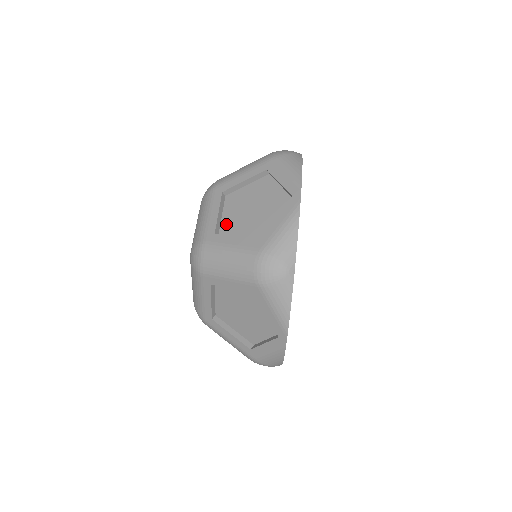
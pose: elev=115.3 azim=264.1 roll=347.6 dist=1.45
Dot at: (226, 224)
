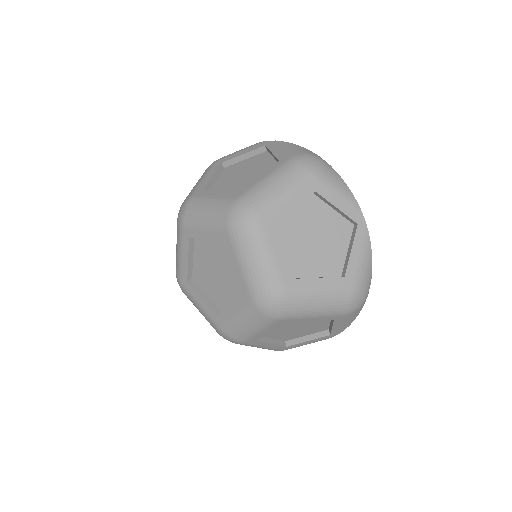
Dot at: occluded
